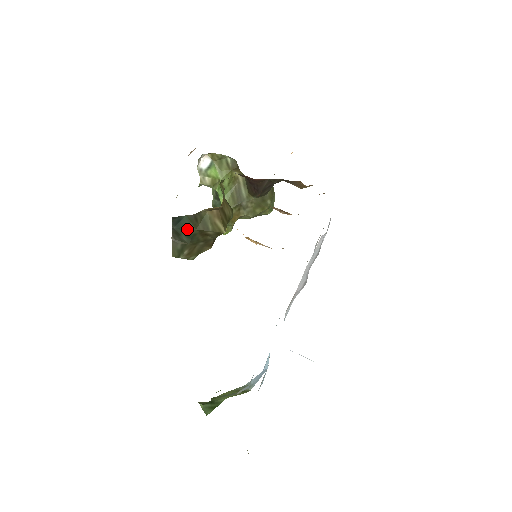
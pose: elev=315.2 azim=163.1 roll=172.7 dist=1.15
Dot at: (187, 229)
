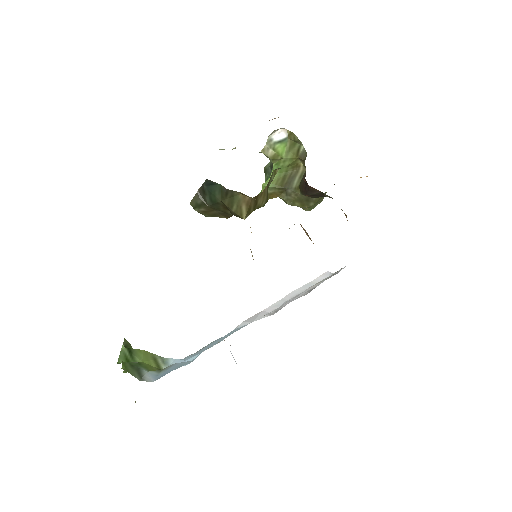
Dot at: (214, 195)
